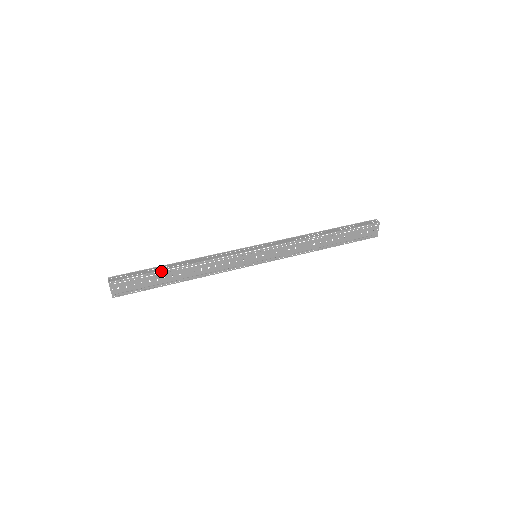
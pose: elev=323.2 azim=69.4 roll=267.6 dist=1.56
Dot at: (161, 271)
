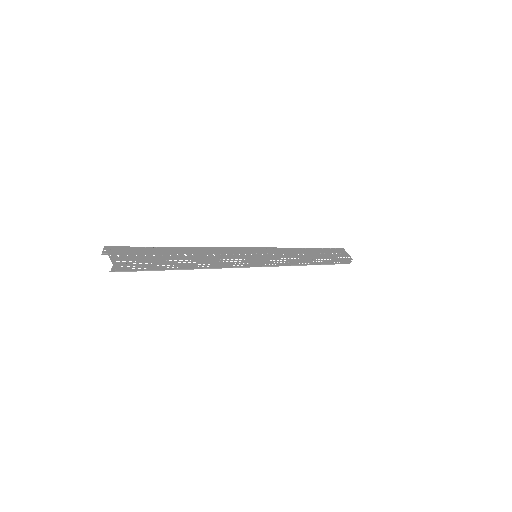
Dot at: (163, 248)
